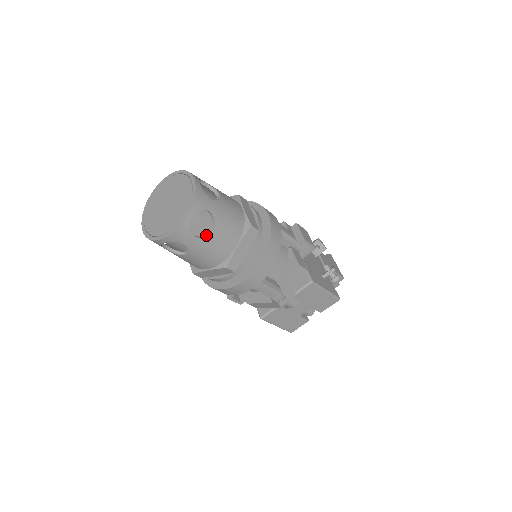
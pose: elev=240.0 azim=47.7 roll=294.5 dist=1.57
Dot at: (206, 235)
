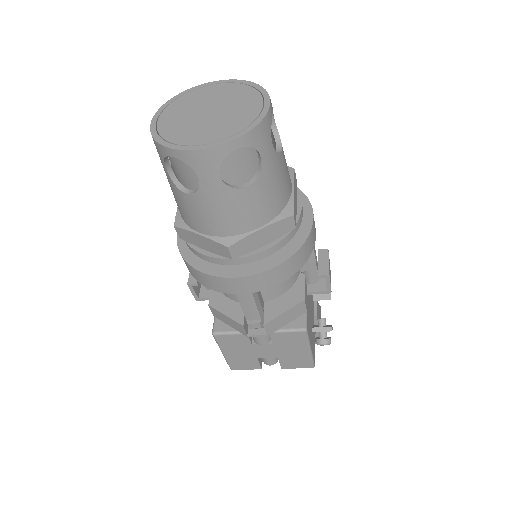
Dot at: (235, 186)
